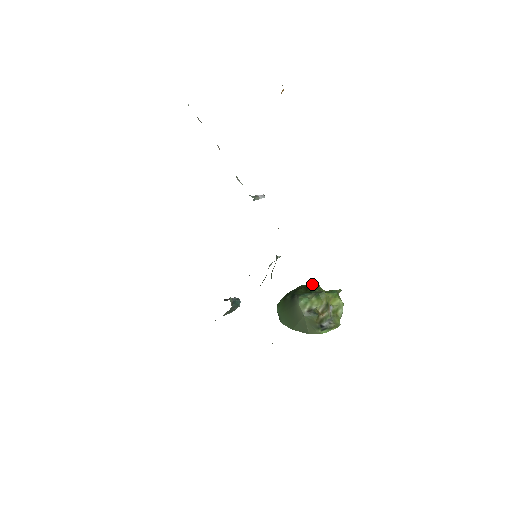
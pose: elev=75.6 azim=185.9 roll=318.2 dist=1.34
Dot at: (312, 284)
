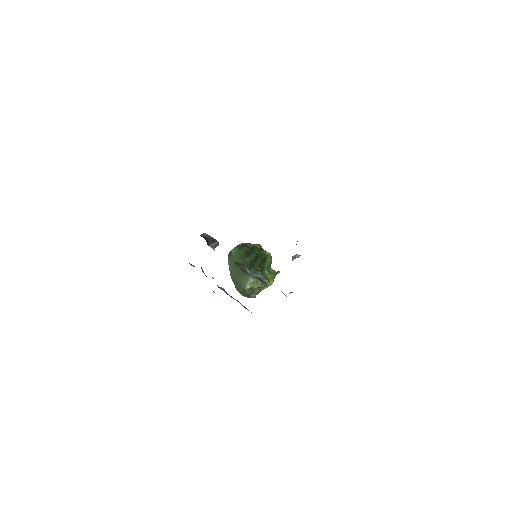
Dot at: (269, 258)
